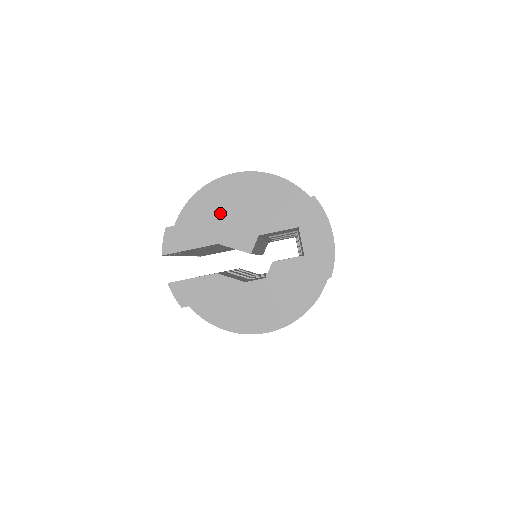
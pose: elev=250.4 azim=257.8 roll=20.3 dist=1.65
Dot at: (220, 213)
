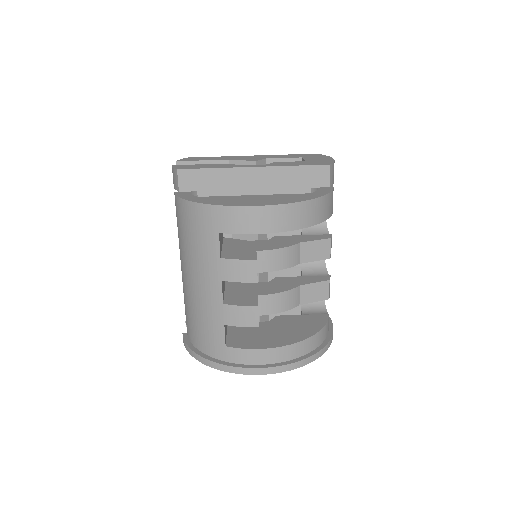
Dot at: occluded
